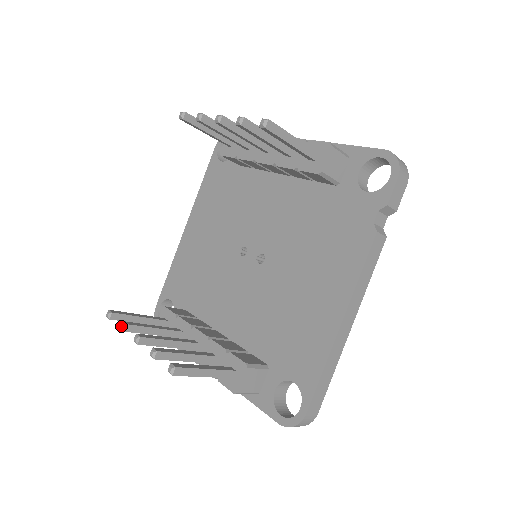
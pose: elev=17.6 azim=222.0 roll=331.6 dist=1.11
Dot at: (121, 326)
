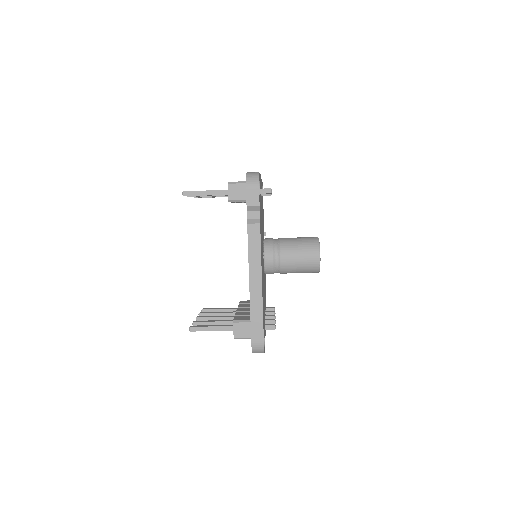
Dot at: occluded
